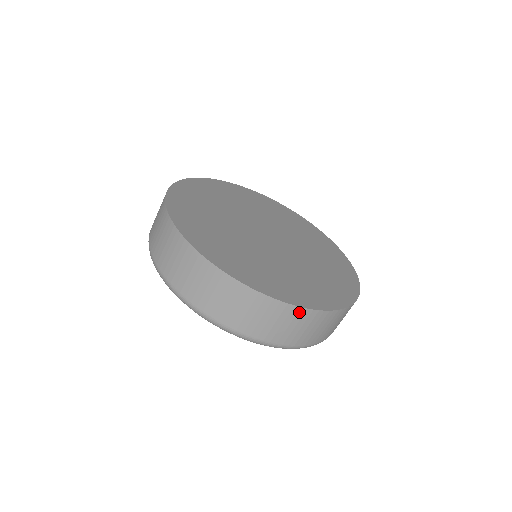
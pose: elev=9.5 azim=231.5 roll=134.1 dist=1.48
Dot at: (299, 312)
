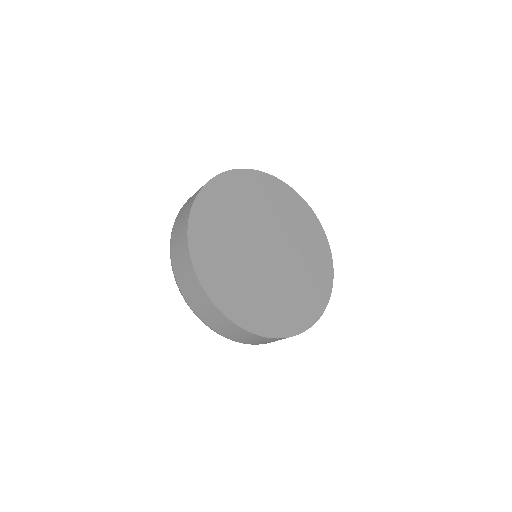
Dot at: occluded
